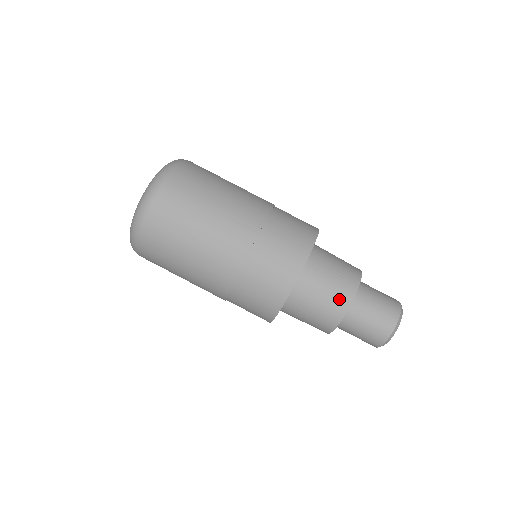
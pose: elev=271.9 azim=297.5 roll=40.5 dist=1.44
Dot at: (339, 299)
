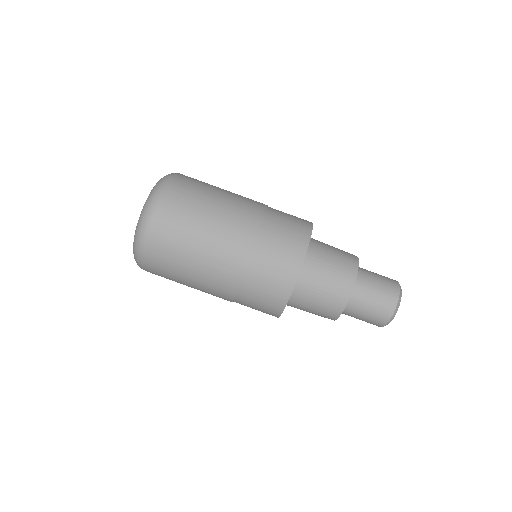
Dot at: (331, 308)
